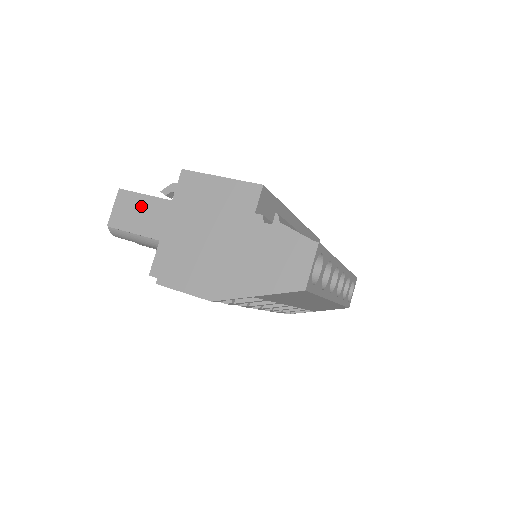
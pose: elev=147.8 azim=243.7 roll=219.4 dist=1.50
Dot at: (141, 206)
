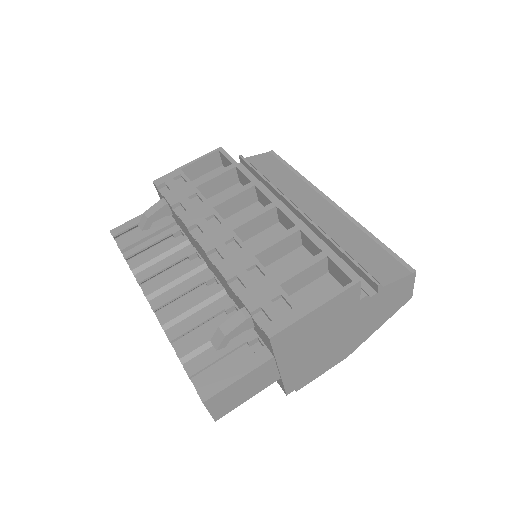
Dot at: (242, 386)
